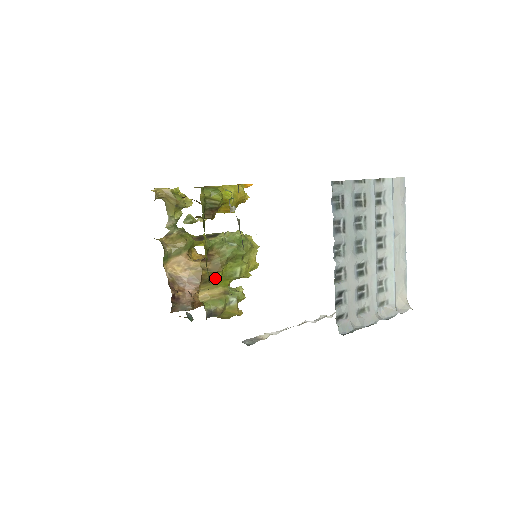
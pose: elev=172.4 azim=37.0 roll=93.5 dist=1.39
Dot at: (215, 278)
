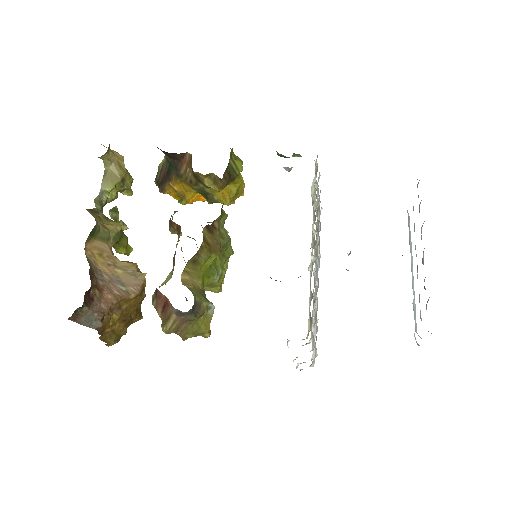
Dot at: (204, 263)
